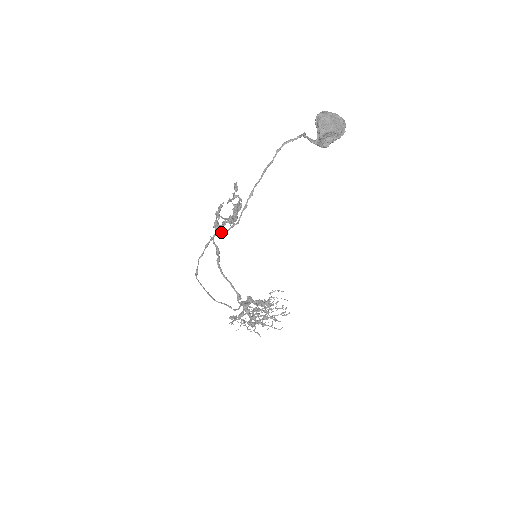
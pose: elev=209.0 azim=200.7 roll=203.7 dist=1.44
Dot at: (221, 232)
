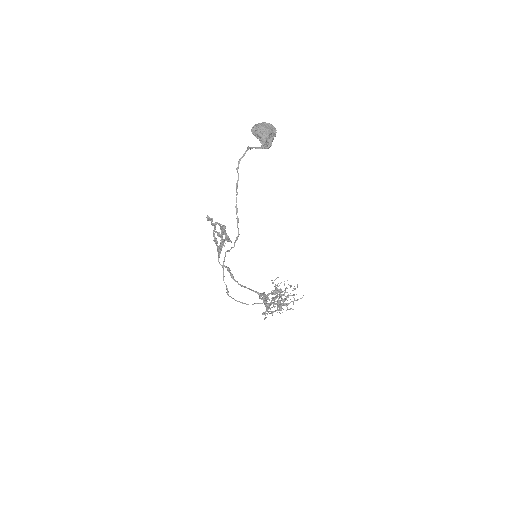
Dot at: (229, 250)
